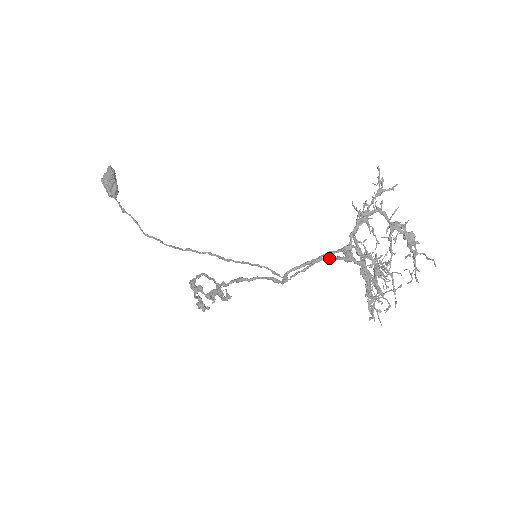
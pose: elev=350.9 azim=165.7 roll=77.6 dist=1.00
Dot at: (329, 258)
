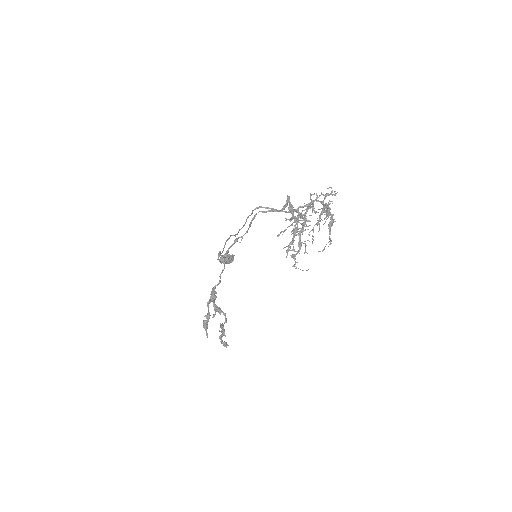
Dot at: (281, 210)
